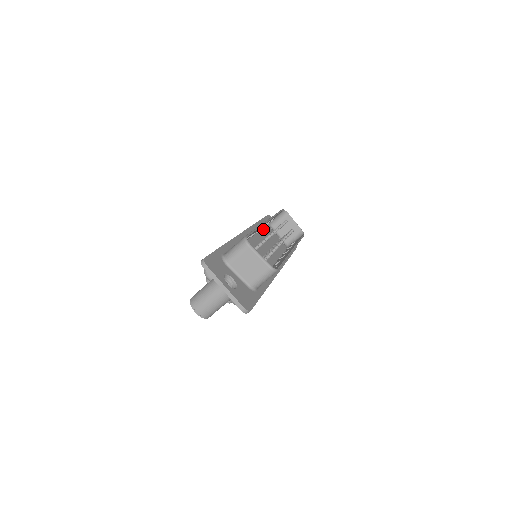
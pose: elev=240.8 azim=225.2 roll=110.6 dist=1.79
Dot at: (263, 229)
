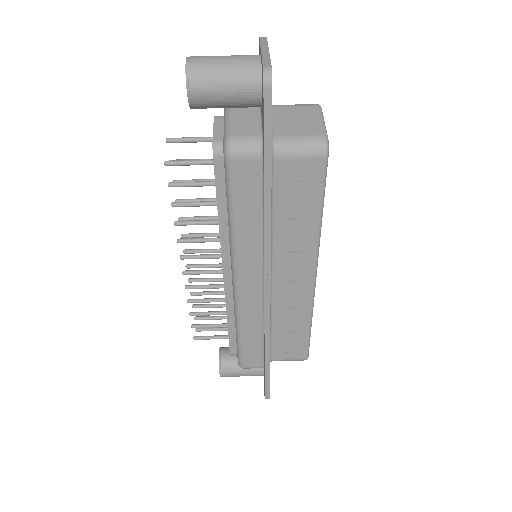
Dot at: occluded
